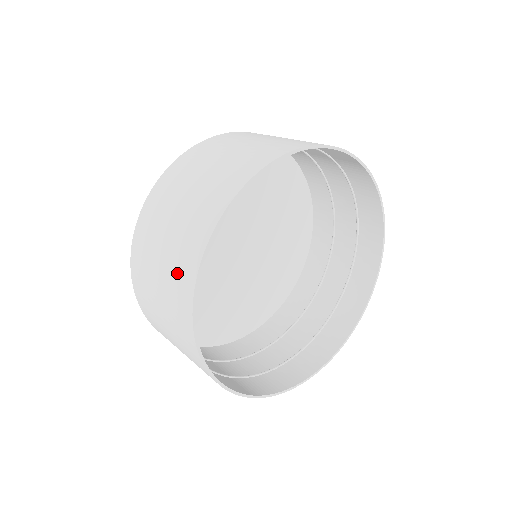
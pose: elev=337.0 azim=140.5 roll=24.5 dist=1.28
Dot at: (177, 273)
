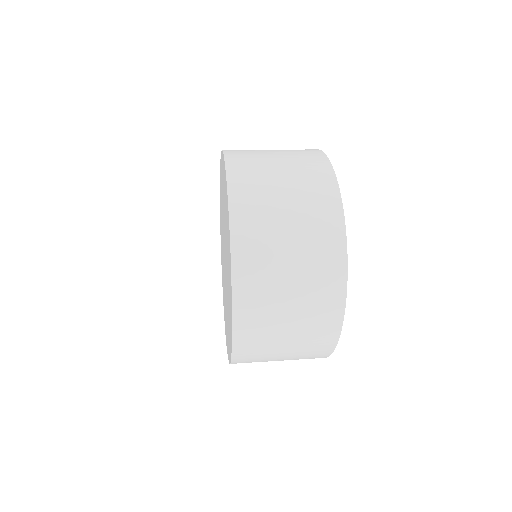
Dot at: (316, 332)
